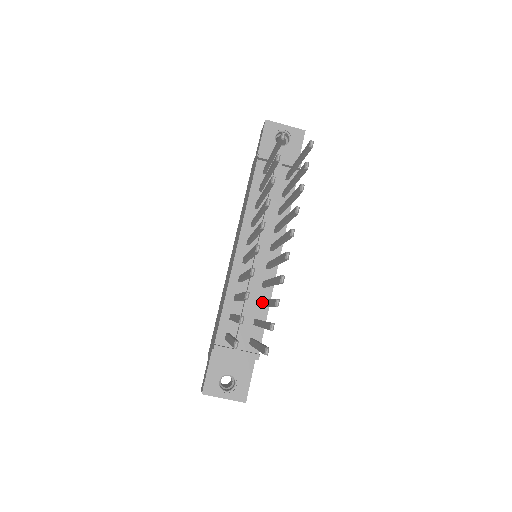
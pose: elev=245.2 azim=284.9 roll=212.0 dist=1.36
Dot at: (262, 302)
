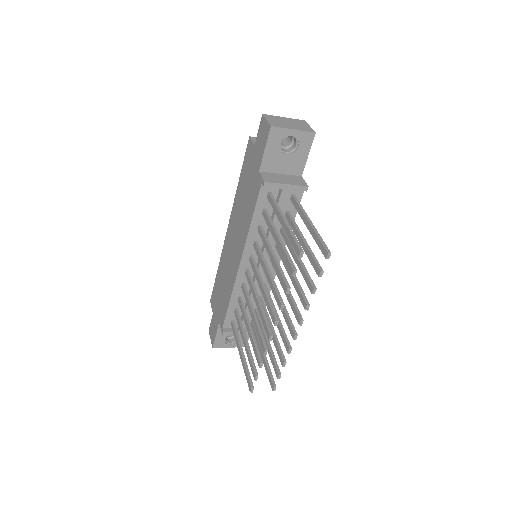
Dot at: occluded
